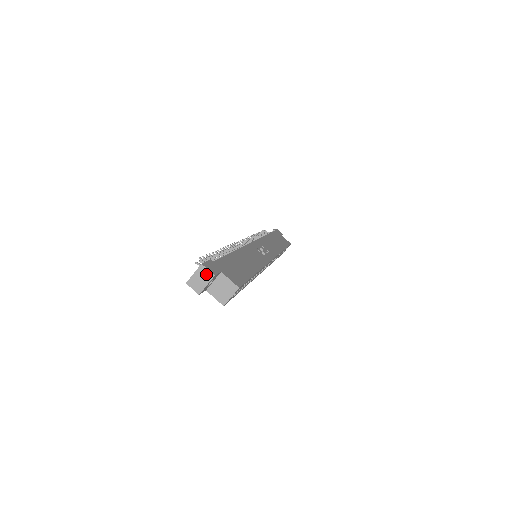
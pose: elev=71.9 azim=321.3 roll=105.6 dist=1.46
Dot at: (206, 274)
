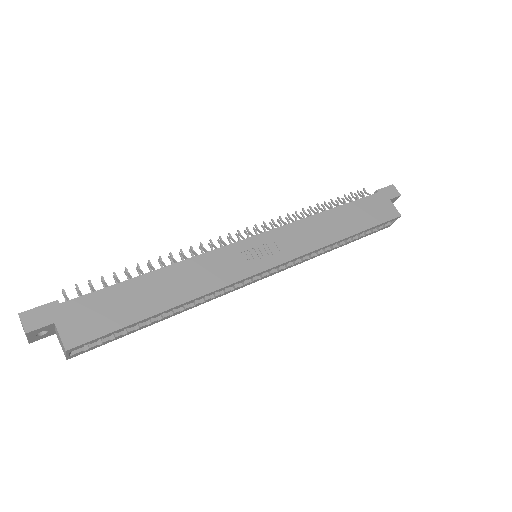
Dot at: (23, 327)
